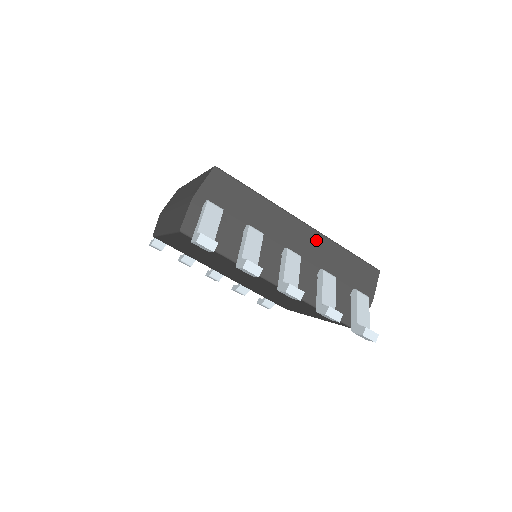
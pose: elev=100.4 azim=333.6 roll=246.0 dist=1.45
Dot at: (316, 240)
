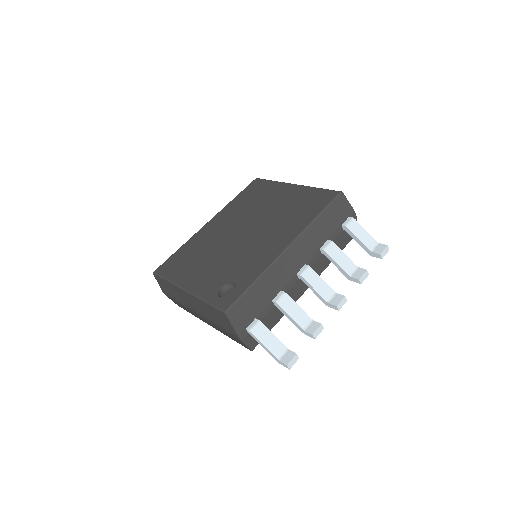
Dot at: (302, 242)
